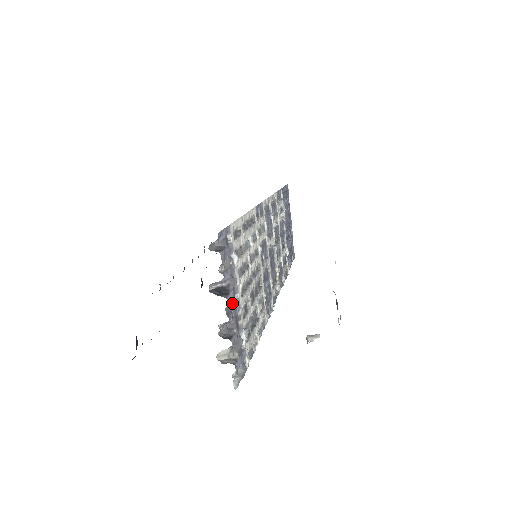
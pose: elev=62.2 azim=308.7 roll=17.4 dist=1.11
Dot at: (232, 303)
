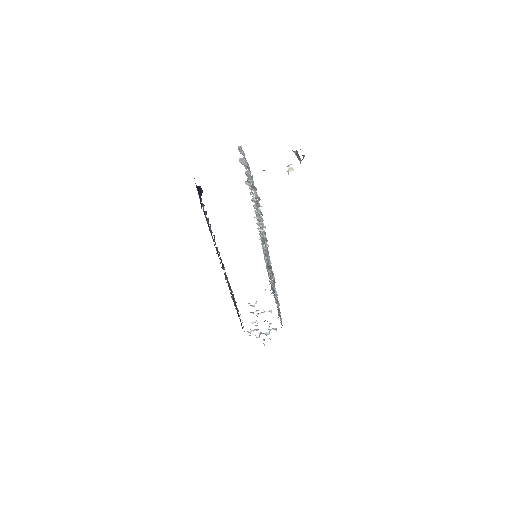
Dot at: occluded
